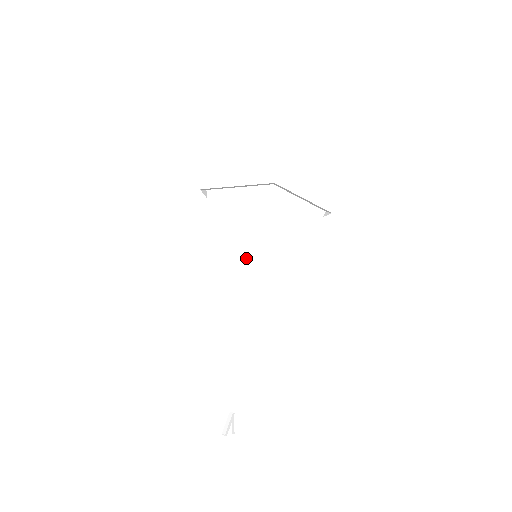
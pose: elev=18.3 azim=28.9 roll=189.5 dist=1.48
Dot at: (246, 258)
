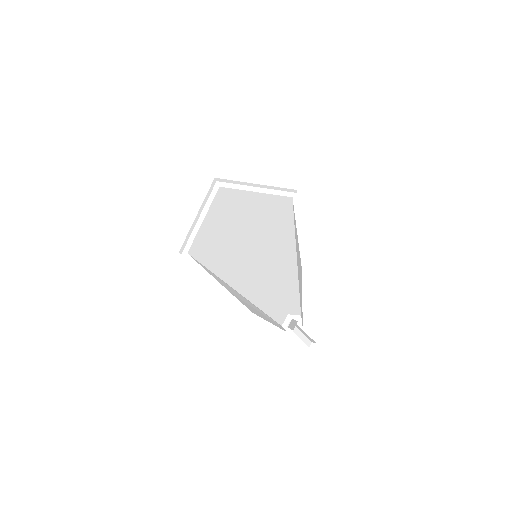
Dot at: (227, 230)
